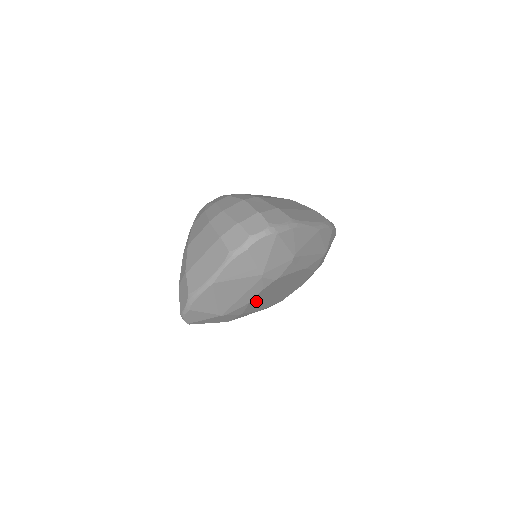
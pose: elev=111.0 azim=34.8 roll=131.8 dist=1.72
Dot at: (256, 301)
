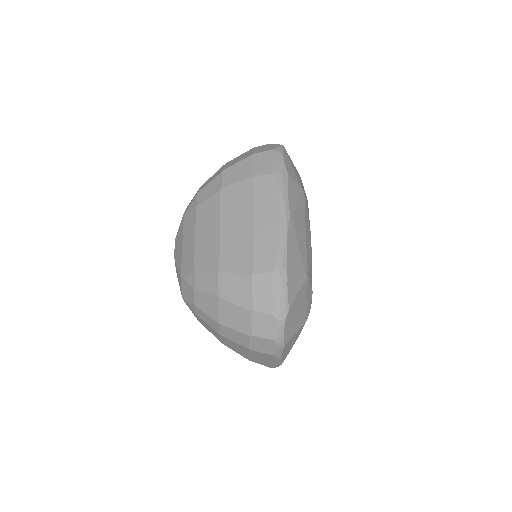
Dot at: occluded
